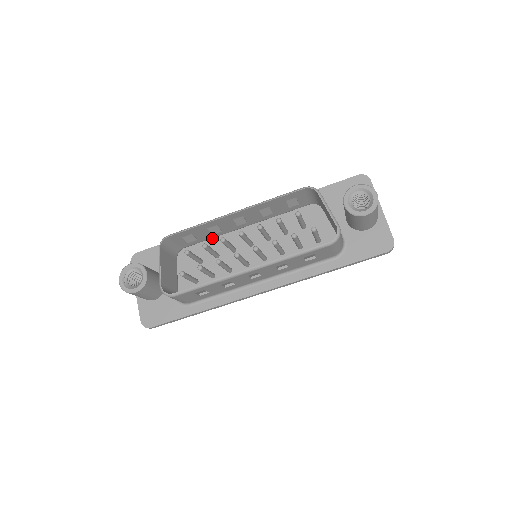
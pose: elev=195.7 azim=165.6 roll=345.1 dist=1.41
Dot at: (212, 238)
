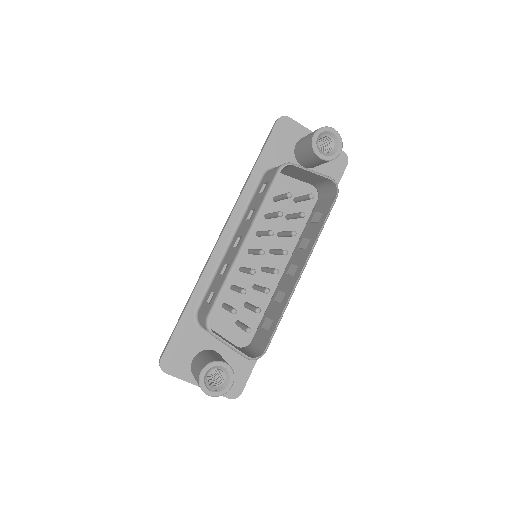
Dot at: (213, 279)
